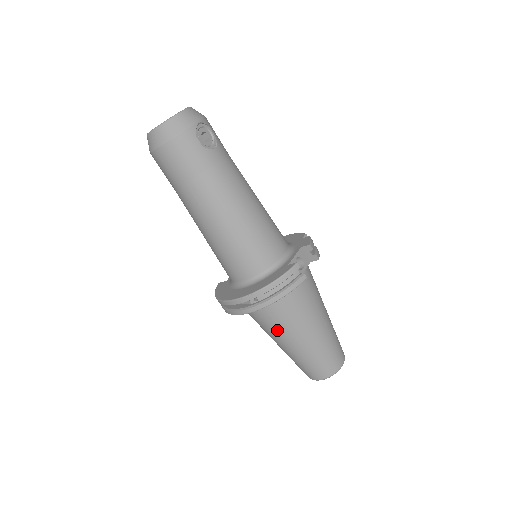
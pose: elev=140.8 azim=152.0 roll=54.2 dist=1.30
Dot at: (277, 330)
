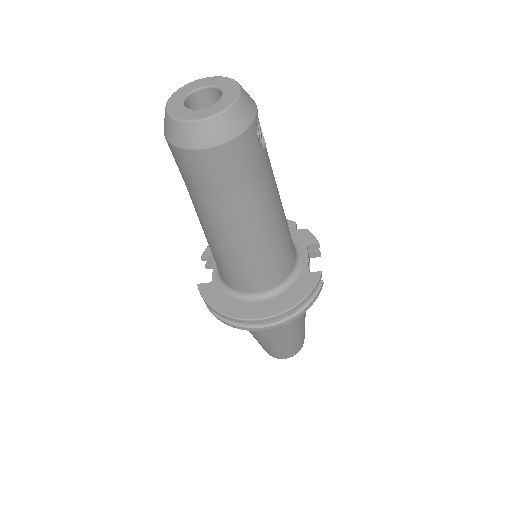
Dot at: (273, 331)
